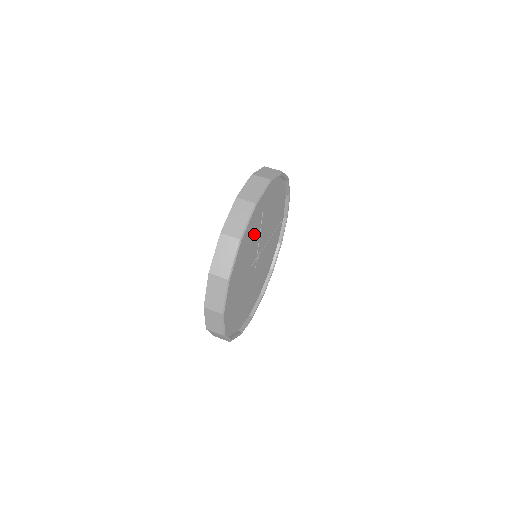
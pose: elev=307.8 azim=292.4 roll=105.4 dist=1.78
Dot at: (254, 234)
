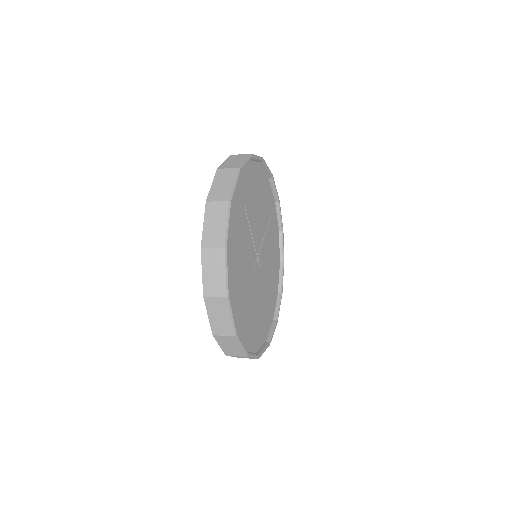
Dot at: (243, 234)
